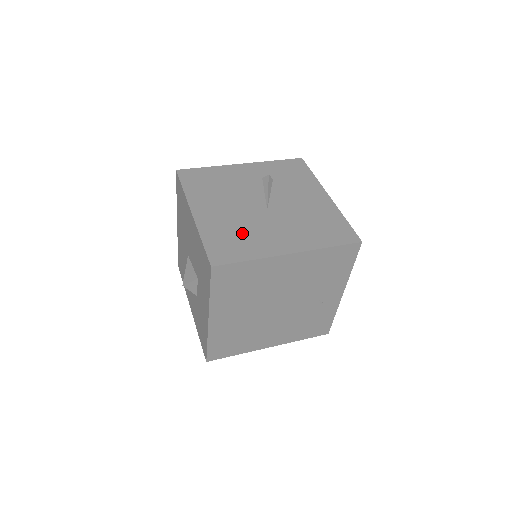
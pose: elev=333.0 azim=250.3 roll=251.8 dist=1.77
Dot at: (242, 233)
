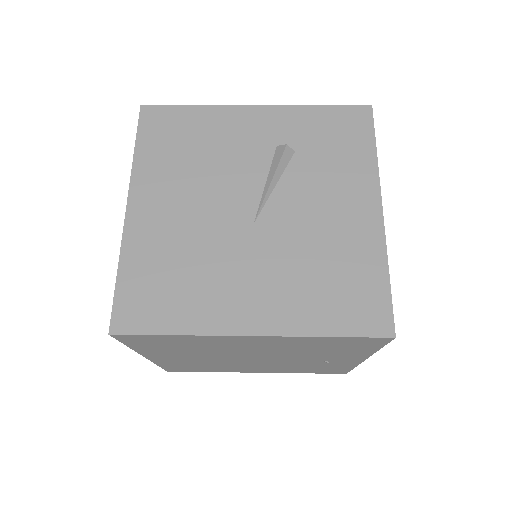
Dot at: (188, 270)
